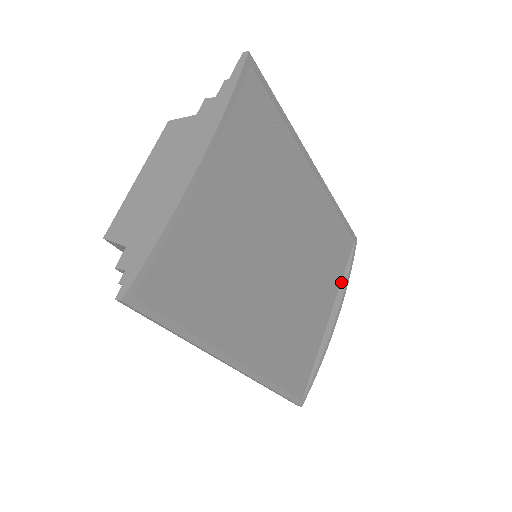
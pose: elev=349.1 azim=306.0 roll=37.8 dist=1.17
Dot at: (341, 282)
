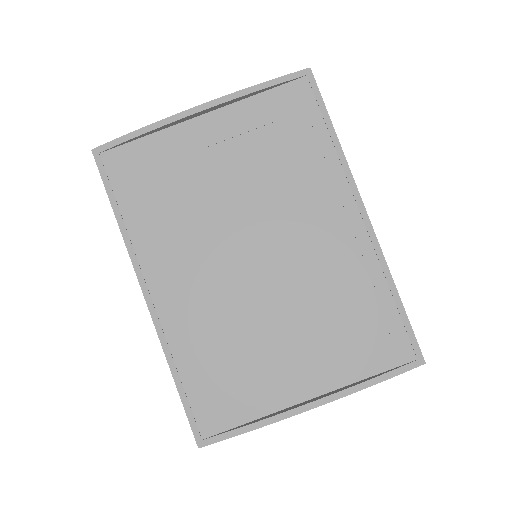
Dot at: (356, 382)
